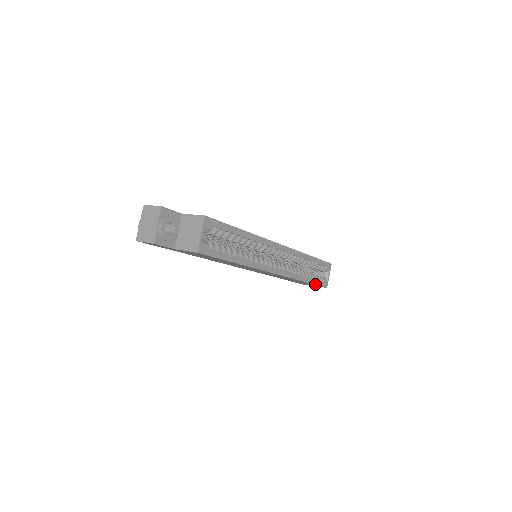
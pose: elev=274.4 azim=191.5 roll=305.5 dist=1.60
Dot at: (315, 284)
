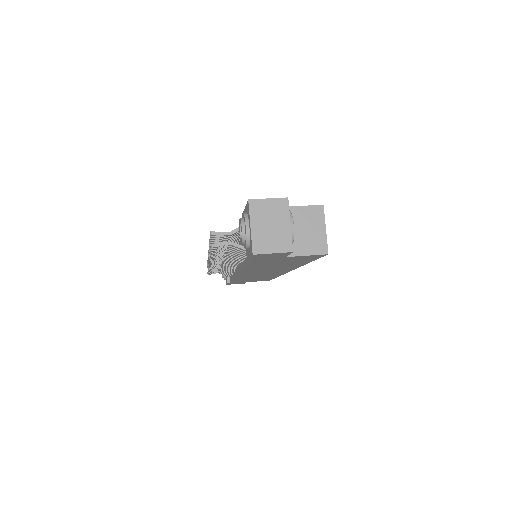
Dot at: (274, 278)
